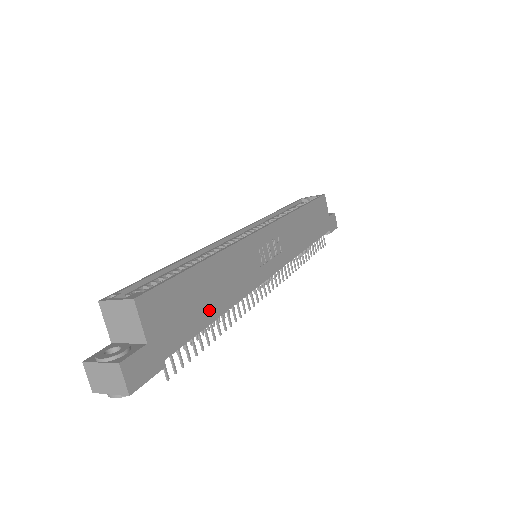
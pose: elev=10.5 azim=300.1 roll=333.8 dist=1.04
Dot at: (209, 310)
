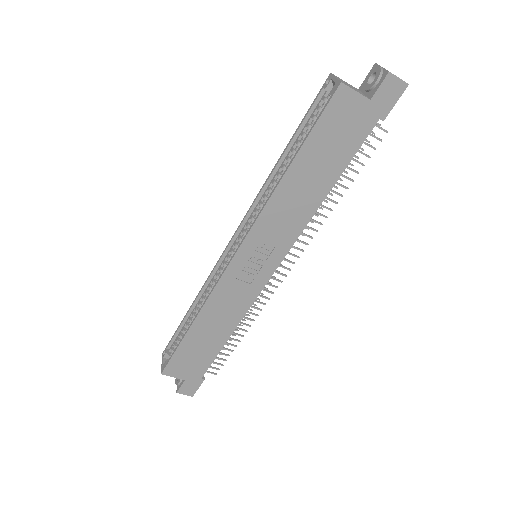
Dot at: (216, 343)
